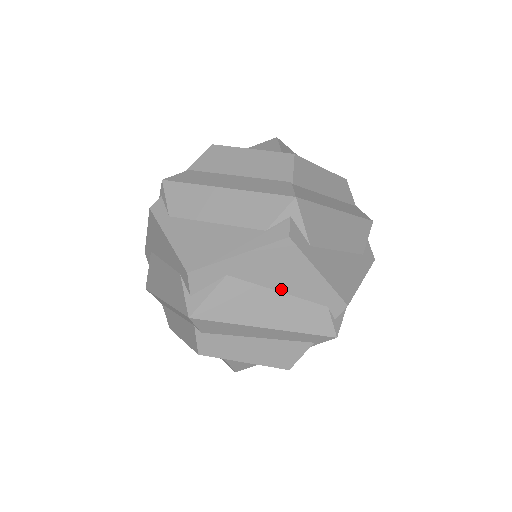
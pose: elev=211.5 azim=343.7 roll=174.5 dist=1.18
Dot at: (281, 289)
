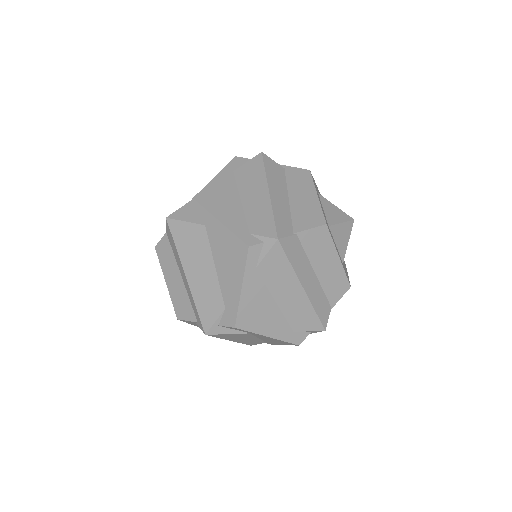
Dot at: occluded
